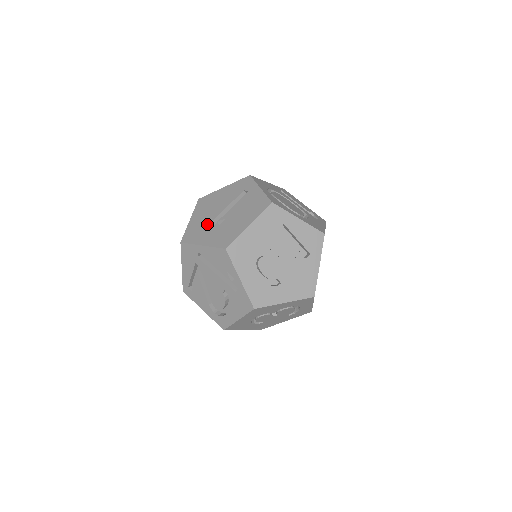
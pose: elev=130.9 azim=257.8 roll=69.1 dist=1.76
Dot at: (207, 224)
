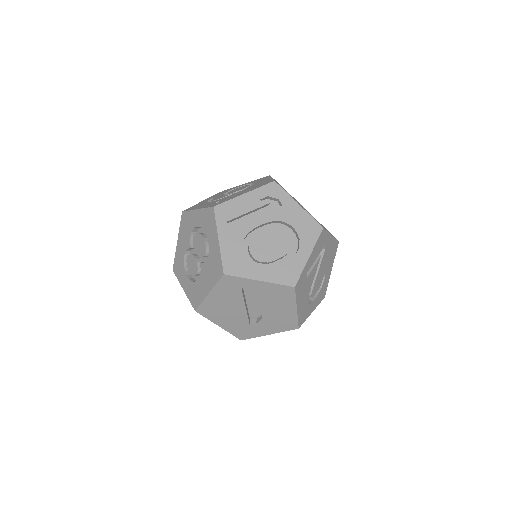
Dot at: (247, 323)
